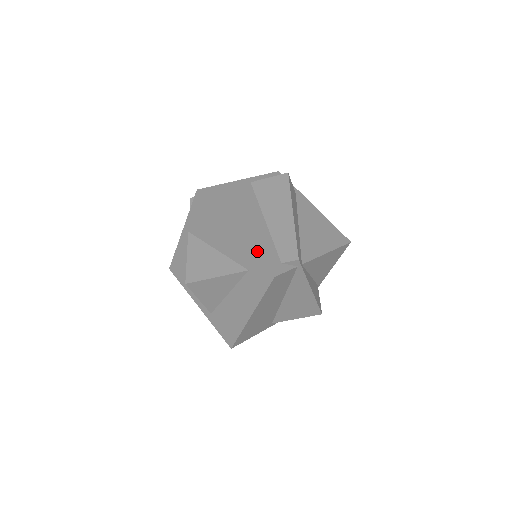
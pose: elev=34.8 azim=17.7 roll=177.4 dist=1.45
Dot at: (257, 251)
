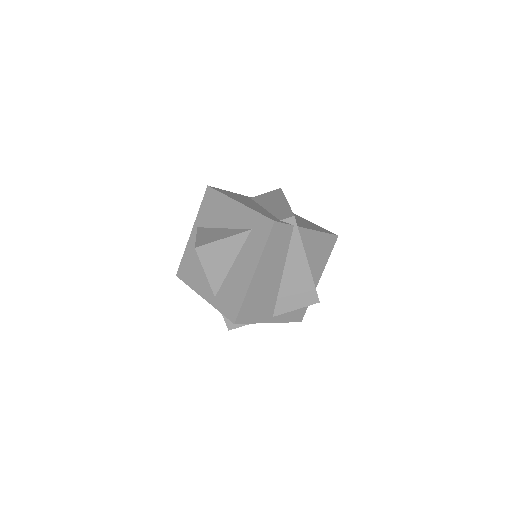
Dot at: (259, 211)
